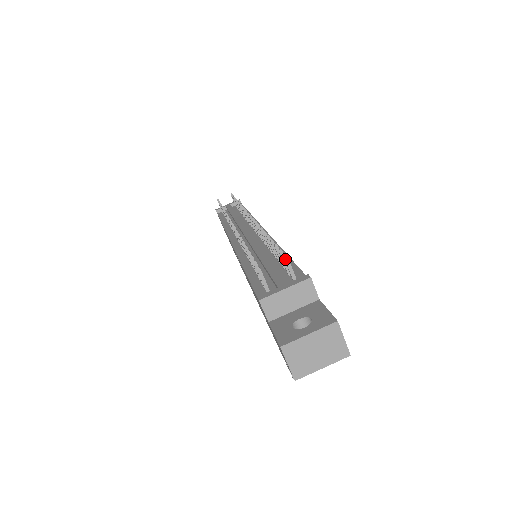
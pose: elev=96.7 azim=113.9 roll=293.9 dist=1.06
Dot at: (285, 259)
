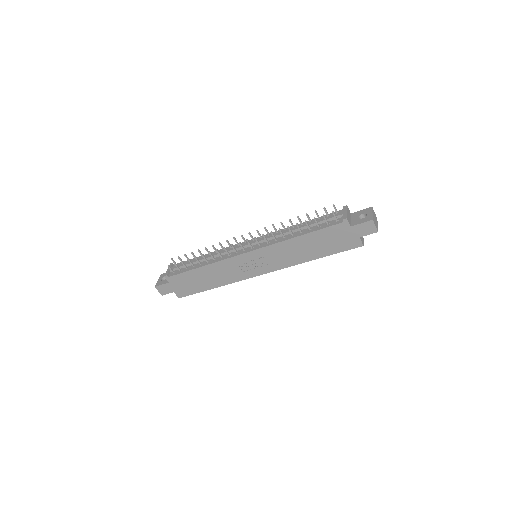
Dot at: (334, 205)
